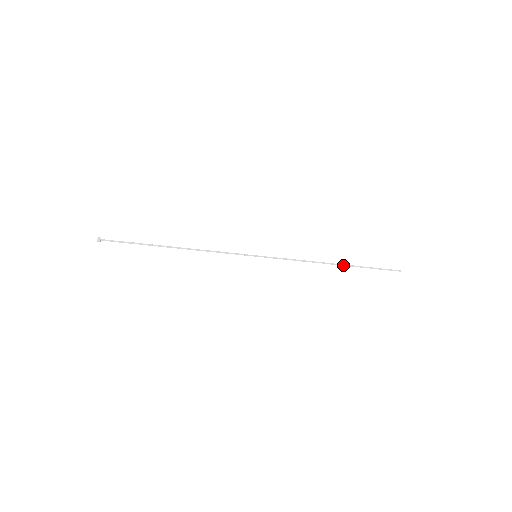
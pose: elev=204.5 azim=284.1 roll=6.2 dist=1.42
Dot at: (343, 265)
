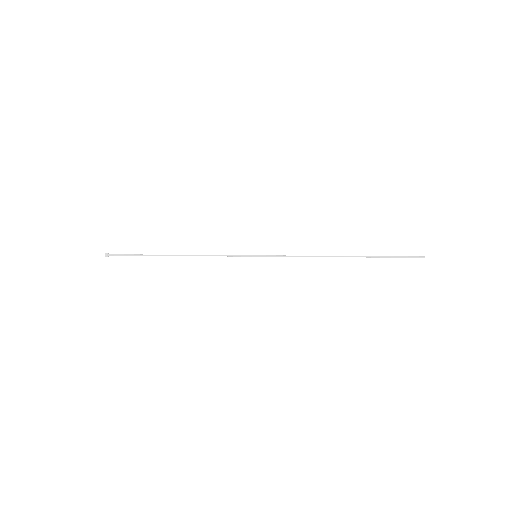
Dot at: occluded
